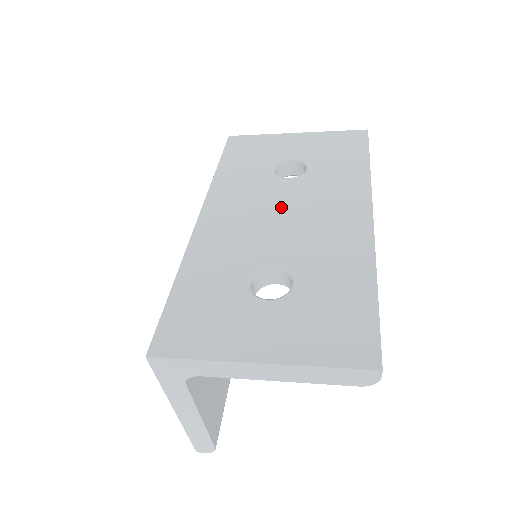
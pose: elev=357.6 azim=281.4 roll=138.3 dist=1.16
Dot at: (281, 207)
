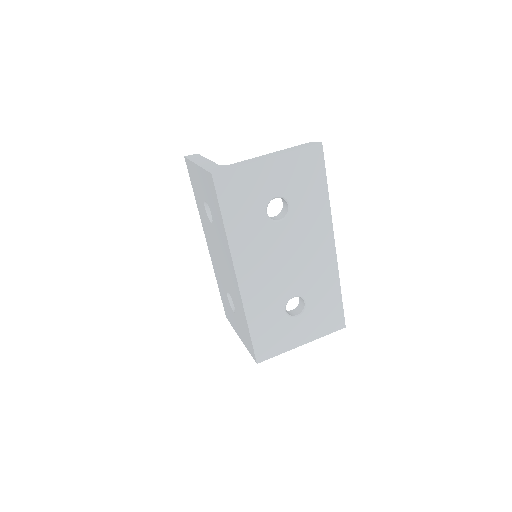
Dot at: (284, 252)
